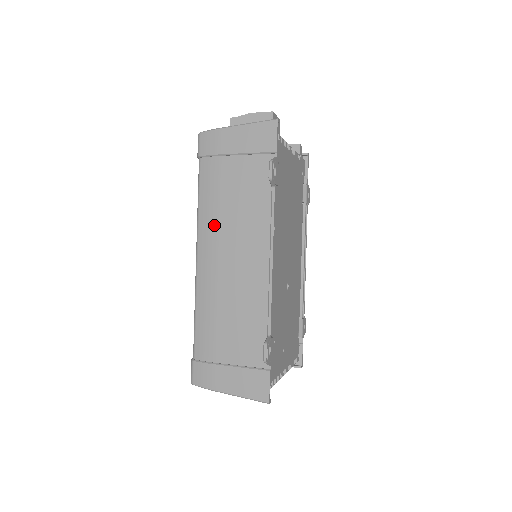
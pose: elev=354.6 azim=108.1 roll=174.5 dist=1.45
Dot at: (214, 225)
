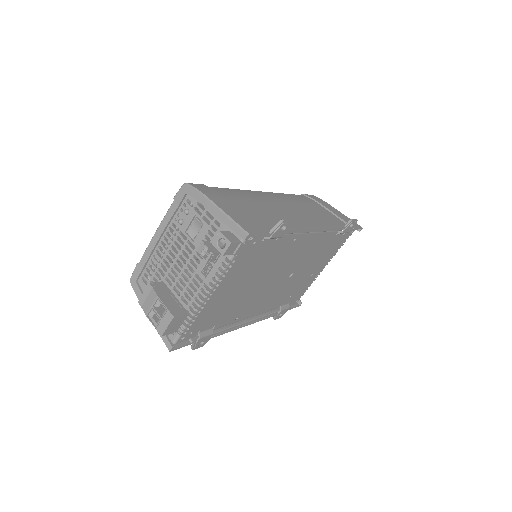
Dot at: occluded
